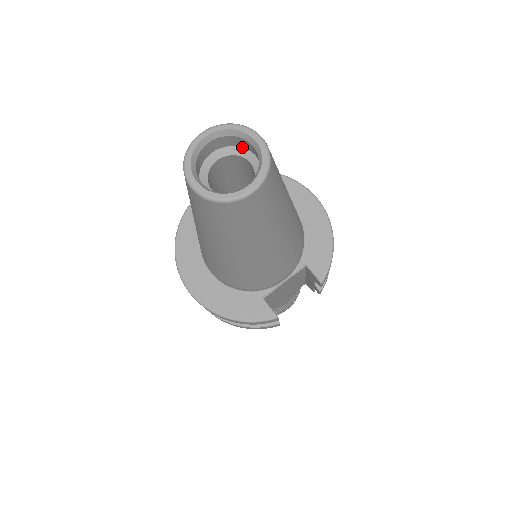
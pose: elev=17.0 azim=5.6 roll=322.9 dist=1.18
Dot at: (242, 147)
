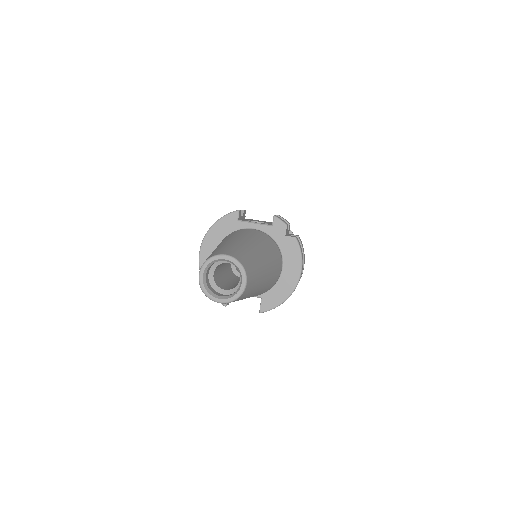
Dot at: occluded
